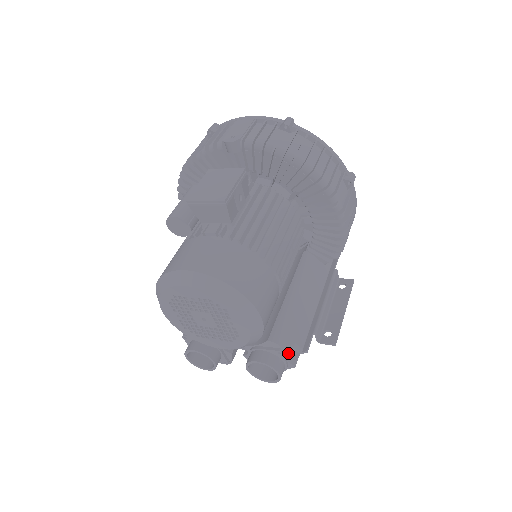
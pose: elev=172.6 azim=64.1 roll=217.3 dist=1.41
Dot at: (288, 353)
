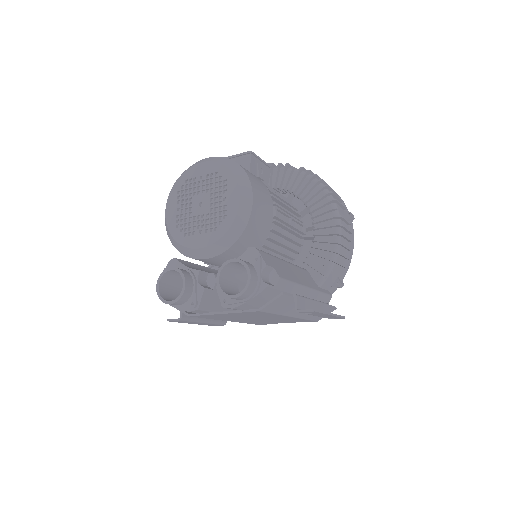
Dot at: (265, 262)
